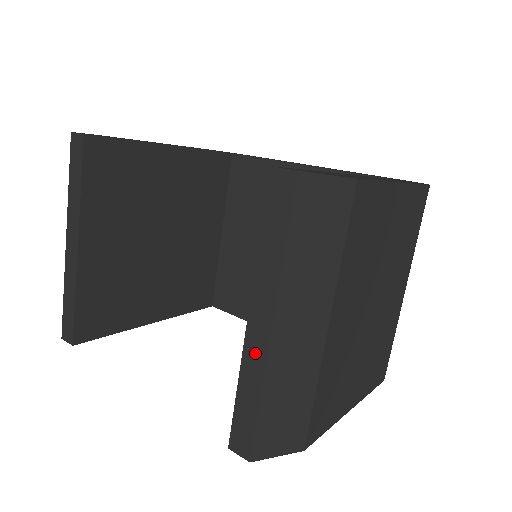
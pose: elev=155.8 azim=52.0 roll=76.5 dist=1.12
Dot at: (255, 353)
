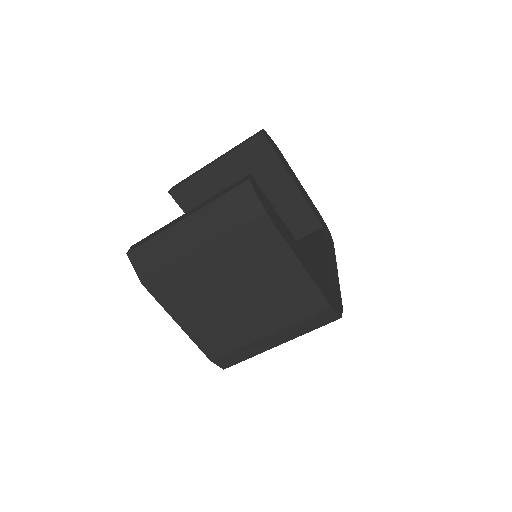
Dot at: (173, 223)
